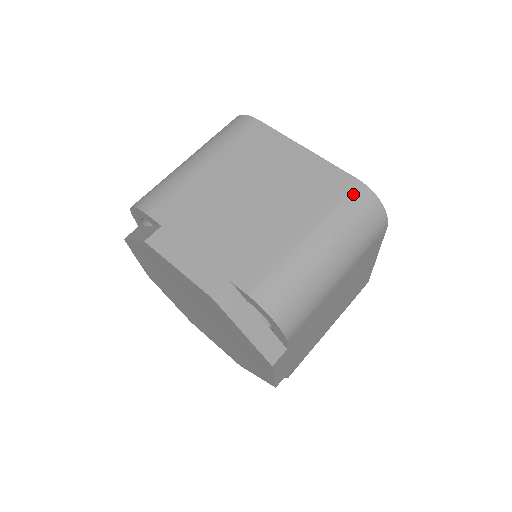
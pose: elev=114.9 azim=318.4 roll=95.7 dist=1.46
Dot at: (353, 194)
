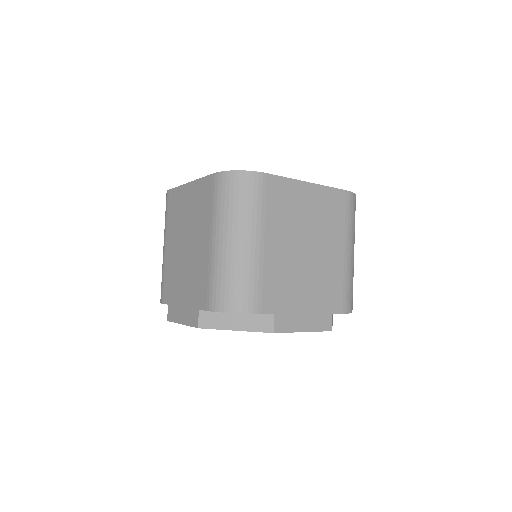
Dot at: (350, 204)
